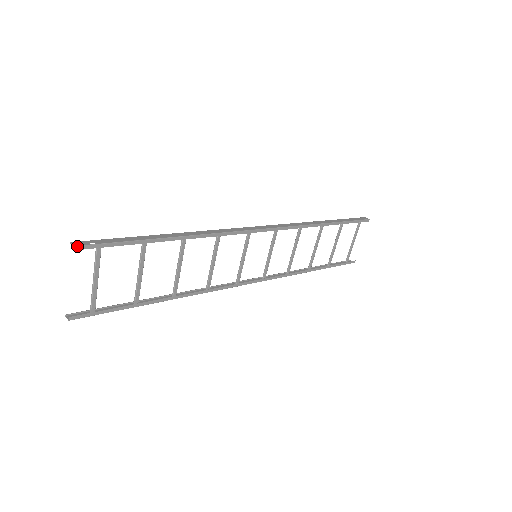
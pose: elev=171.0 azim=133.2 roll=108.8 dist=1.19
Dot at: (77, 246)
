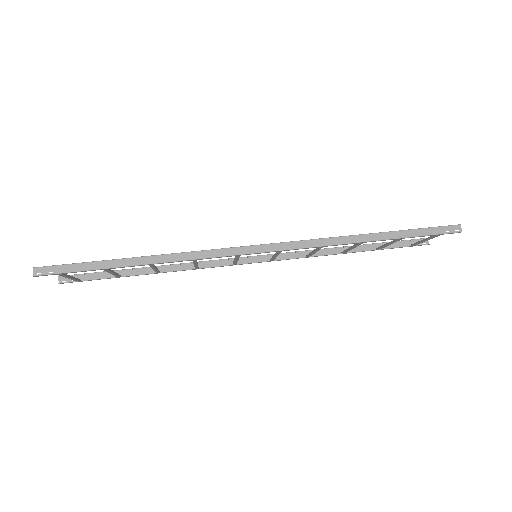
Dot at: (36, 276)
